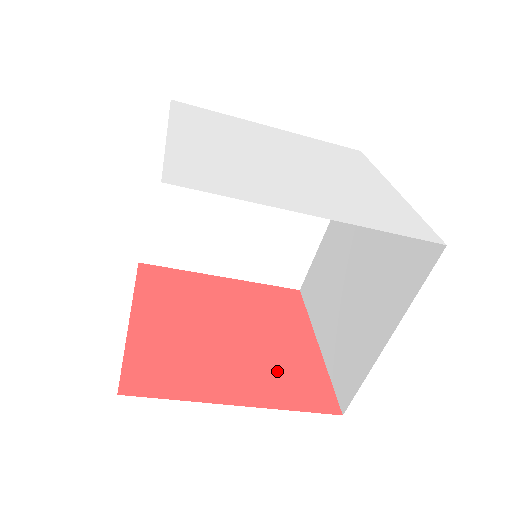
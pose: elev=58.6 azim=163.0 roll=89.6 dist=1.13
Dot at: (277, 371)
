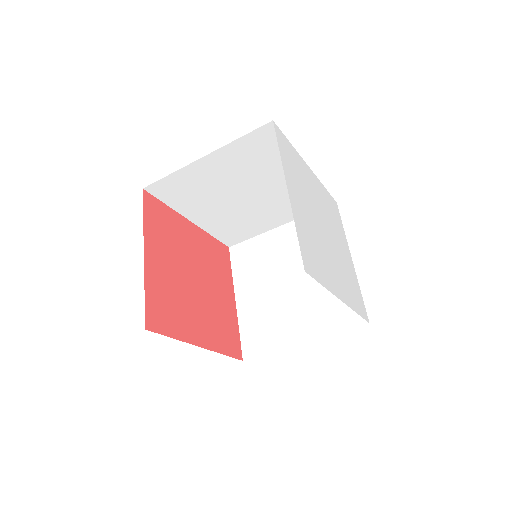
Dot at: (218, 322)
